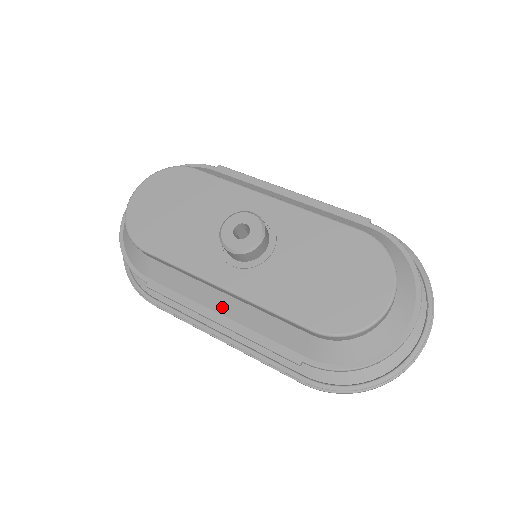
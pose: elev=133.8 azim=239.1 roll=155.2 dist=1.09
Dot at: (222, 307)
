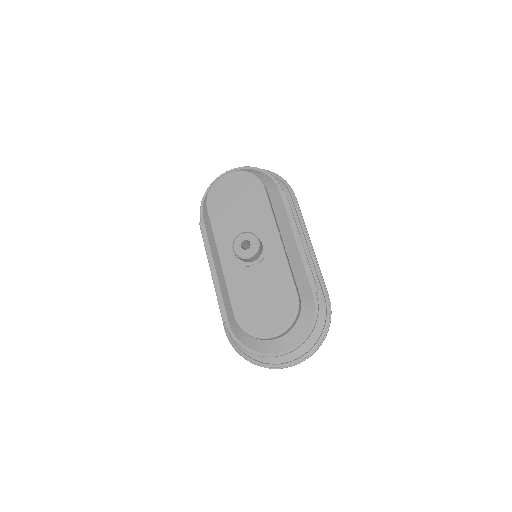
Dot at: (218, 266)
